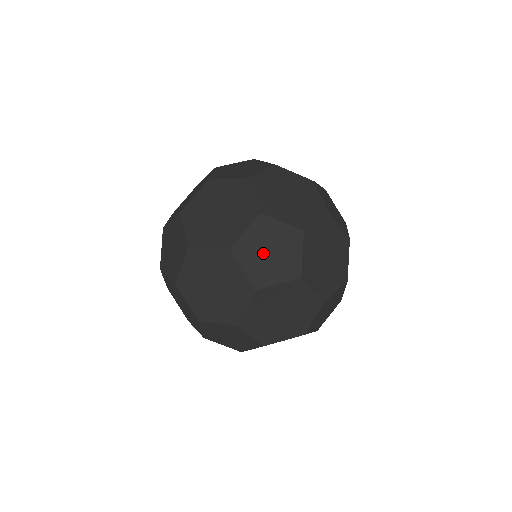
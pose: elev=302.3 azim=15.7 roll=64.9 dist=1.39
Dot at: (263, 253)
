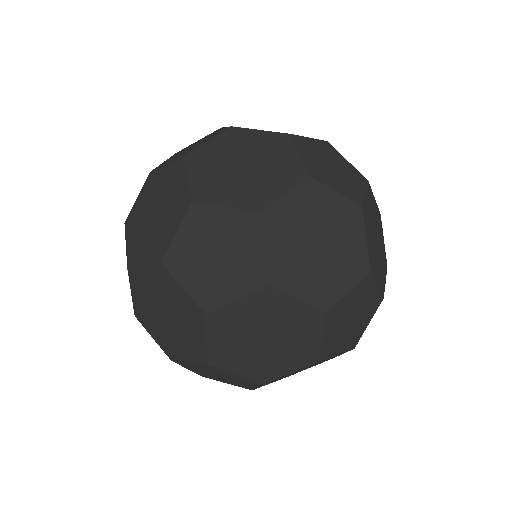
Dot at: occluded
